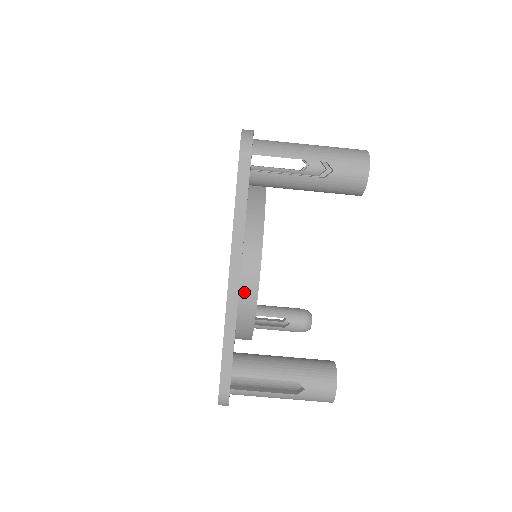
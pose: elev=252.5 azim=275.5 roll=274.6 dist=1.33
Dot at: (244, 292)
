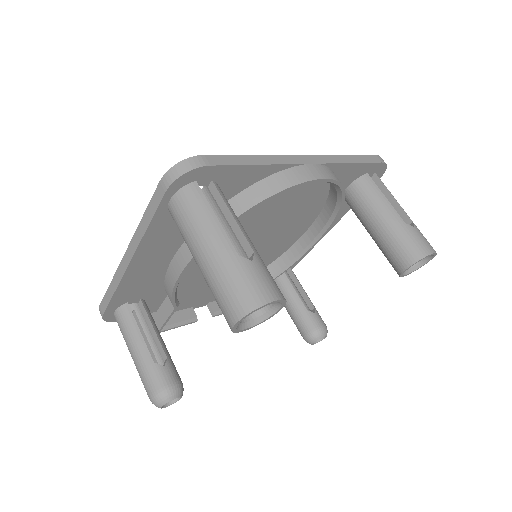
Dot at: (309, 168)
